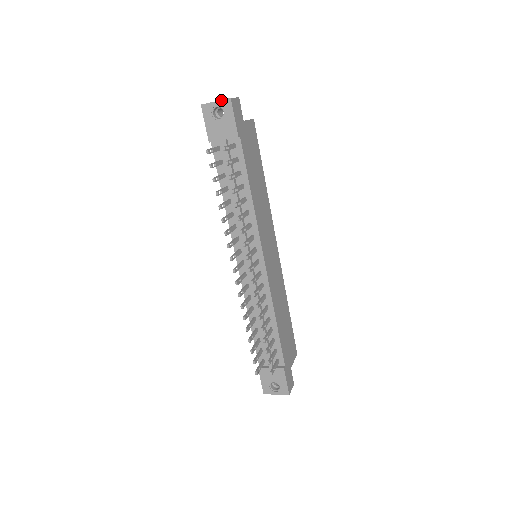
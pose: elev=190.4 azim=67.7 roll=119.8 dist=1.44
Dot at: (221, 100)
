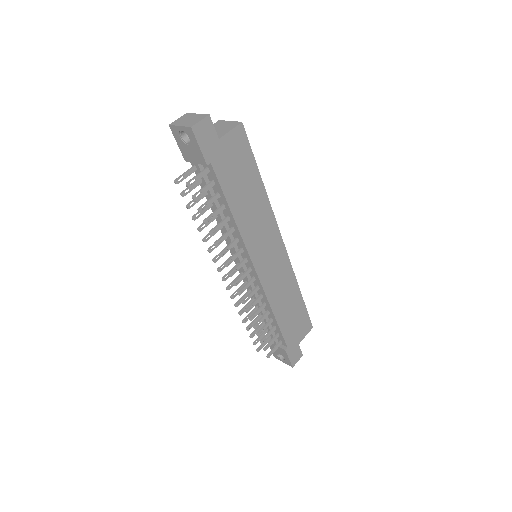
Dot at: (184, 126)
